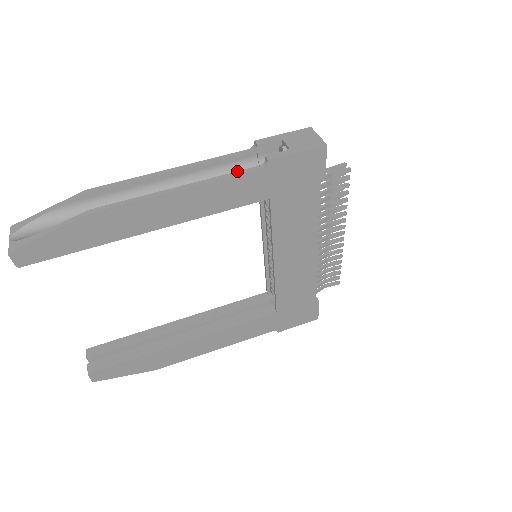
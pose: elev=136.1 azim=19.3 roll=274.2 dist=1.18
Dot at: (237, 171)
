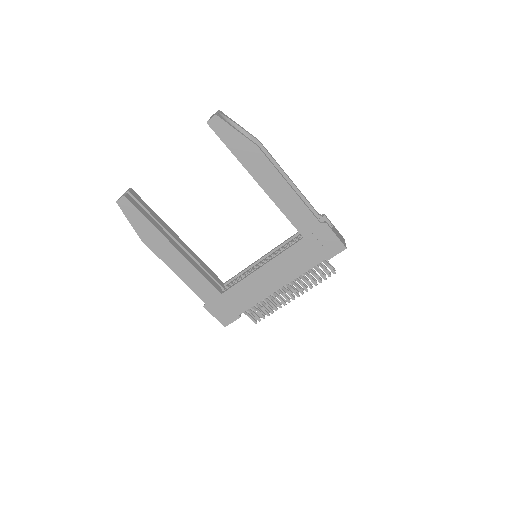
Dot at: occluded
